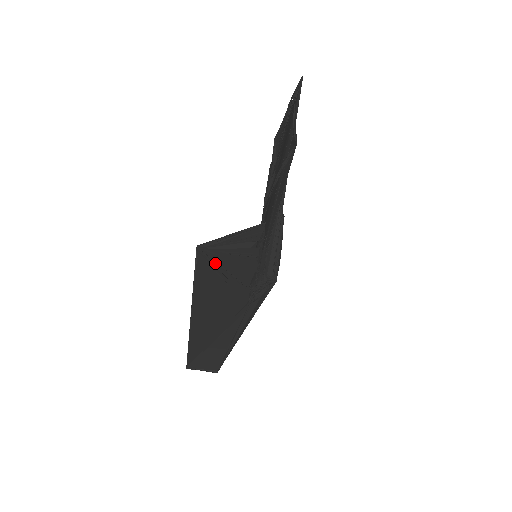
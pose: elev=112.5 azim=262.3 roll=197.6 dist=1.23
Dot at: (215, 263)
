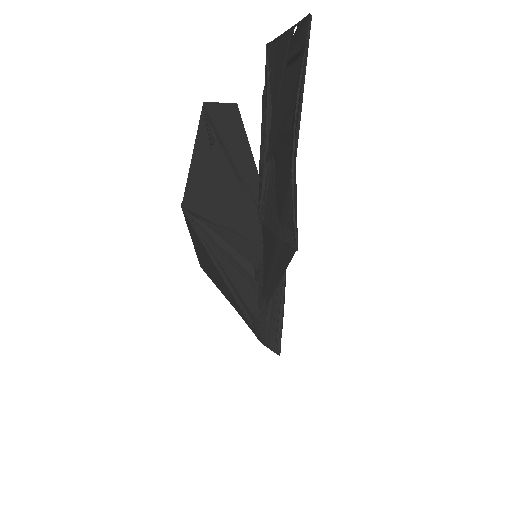
Dot at: (209, 255)
